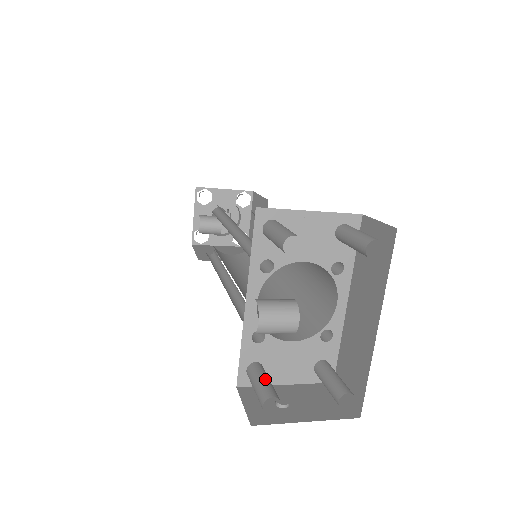
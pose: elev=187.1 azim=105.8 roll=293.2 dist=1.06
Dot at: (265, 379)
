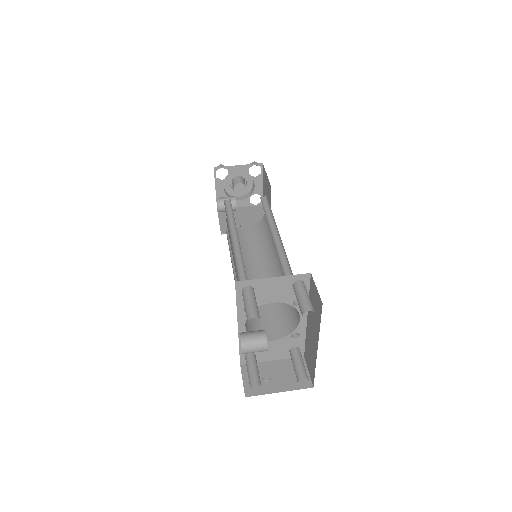
Dot at: (254, 369)
